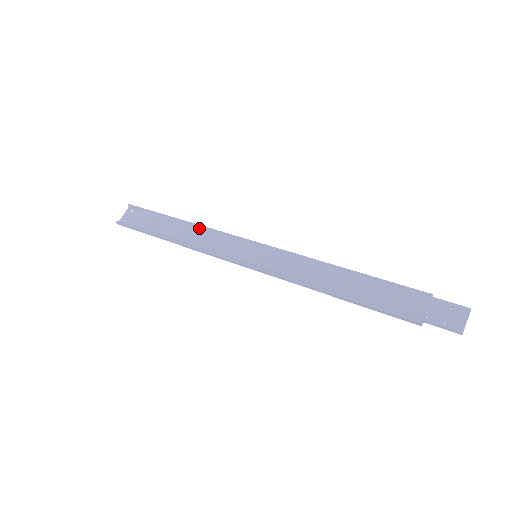
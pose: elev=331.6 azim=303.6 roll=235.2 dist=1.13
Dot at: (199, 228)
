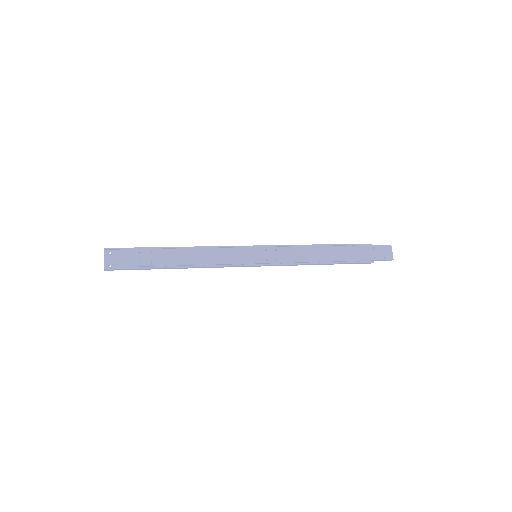
Dot at: (197, 249)
